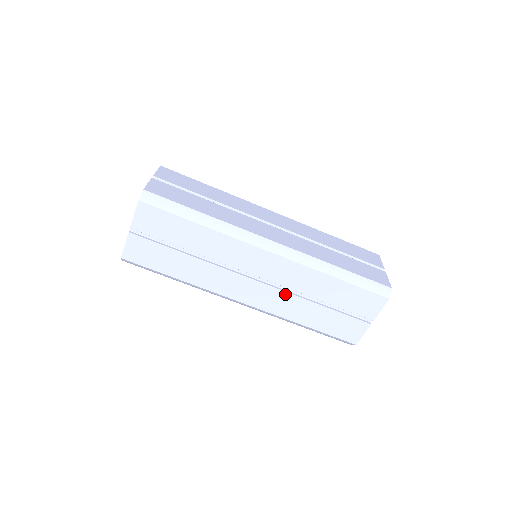
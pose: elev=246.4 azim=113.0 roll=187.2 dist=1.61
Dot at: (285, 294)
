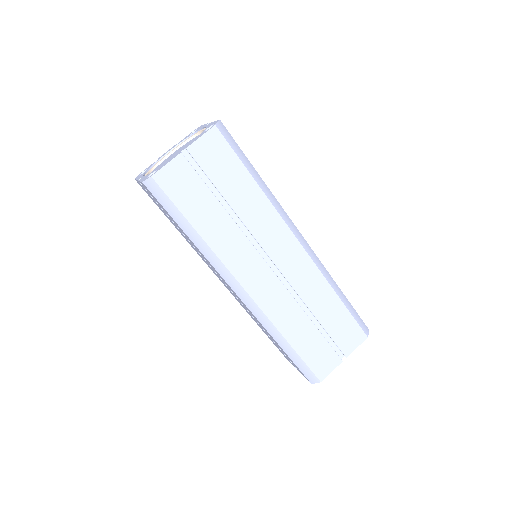
Dot at: (289, 297)
